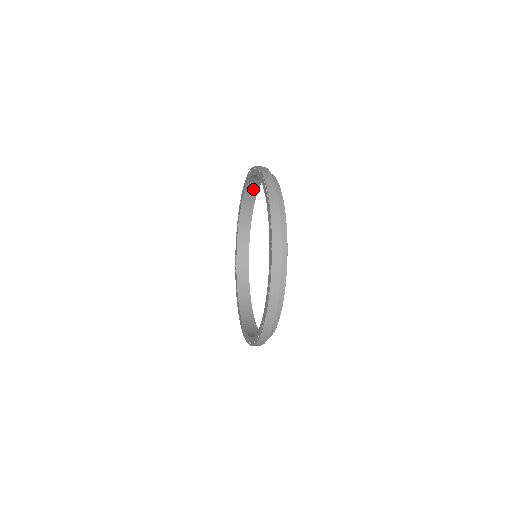
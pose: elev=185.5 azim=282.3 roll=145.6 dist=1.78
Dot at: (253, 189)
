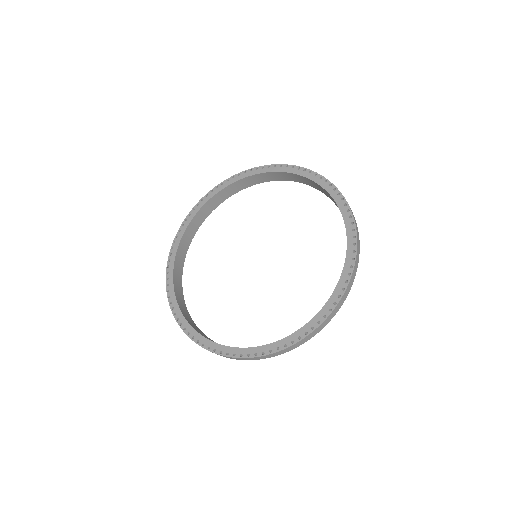
Dot at: (184, 249)
